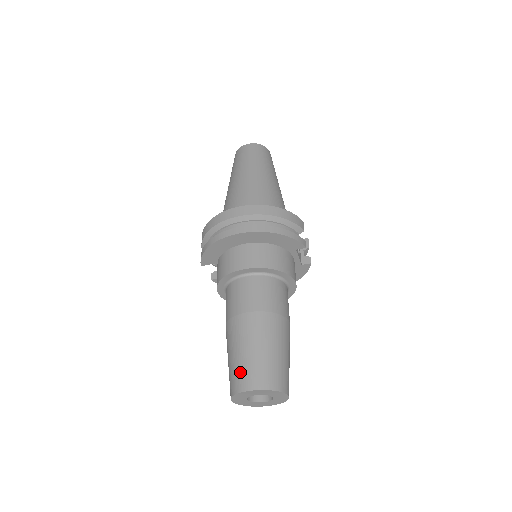
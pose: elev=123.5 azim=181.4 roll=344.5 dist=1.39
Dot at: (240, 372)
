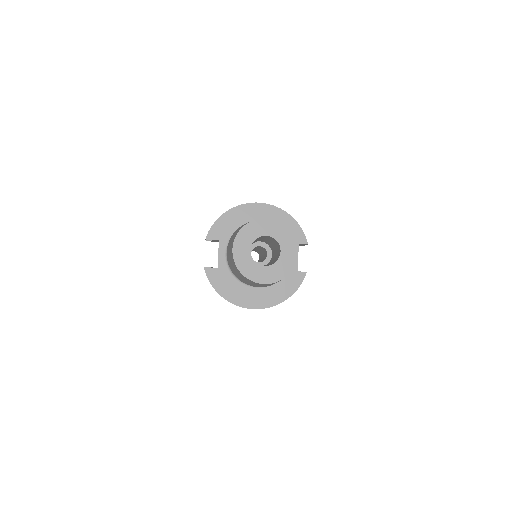
Dot at: occluded
